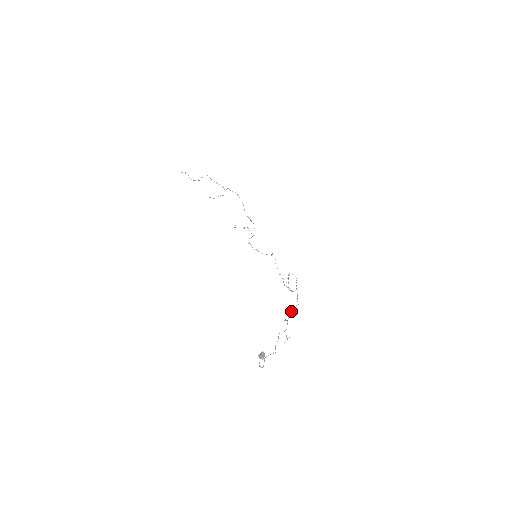
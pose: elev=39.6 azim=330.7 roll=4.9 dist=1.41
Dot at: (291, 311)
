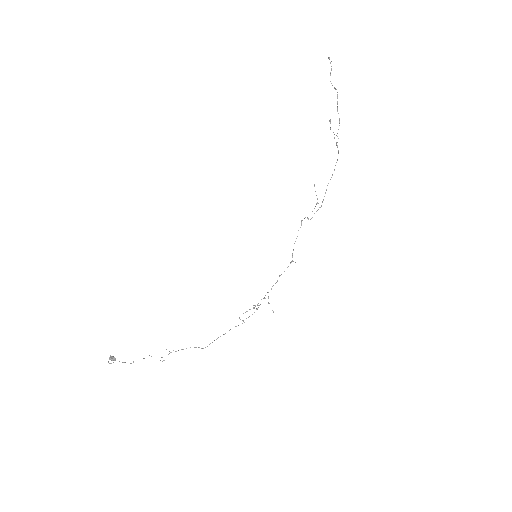
Dot at: occluded
